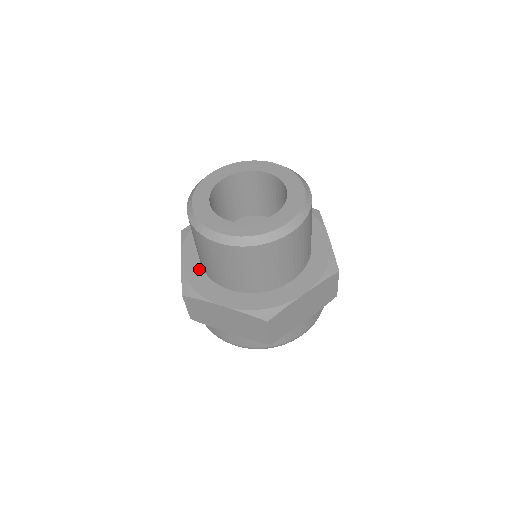
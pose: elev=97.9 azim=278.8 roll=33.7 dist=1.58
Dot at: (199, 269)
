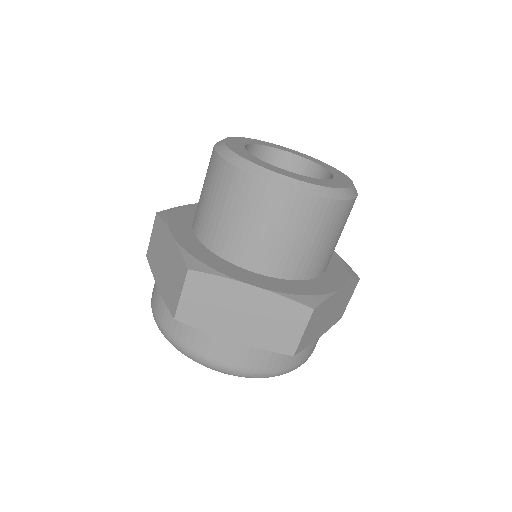
Dot at: occluded
